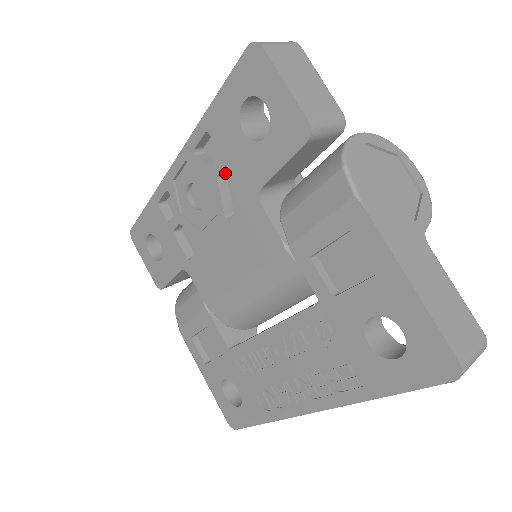
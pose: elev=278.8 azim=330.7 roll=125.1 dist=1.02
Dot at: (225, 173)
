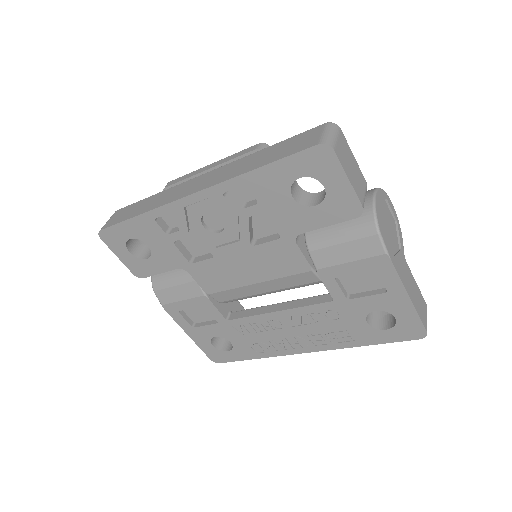
Dot at: occluded
